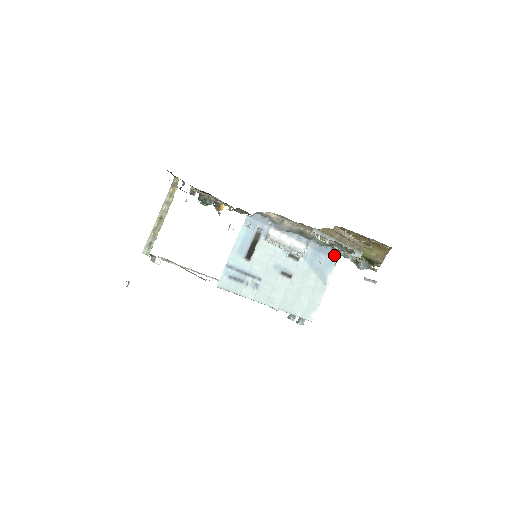
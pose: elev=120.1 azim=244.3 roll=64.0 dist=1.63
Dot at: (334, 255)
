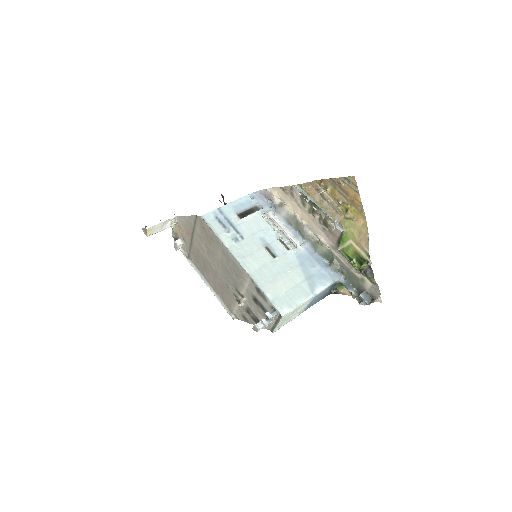
Dot at: (332, 274)
